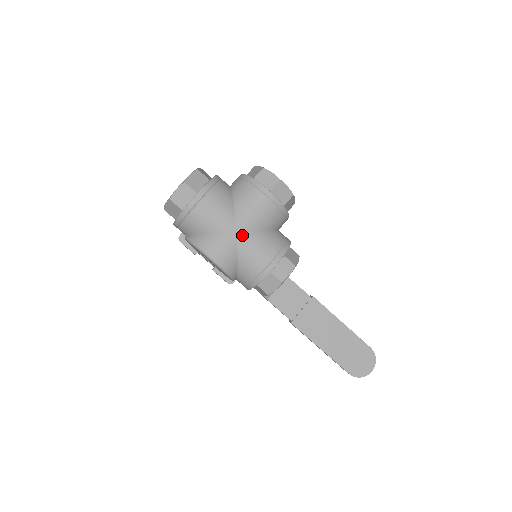
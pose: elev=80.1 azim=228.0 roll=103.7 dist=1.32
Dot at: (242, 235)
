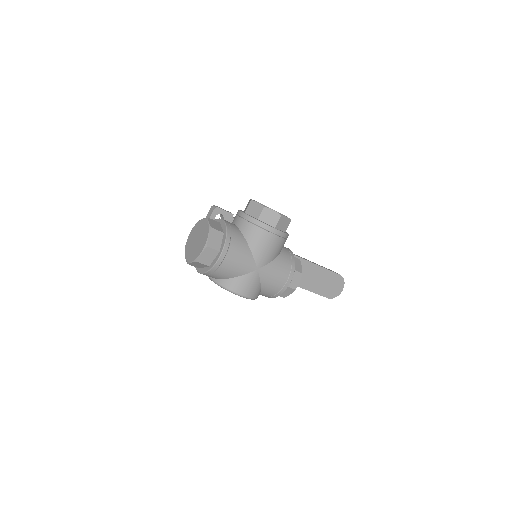
Dot at: (262, 271)
